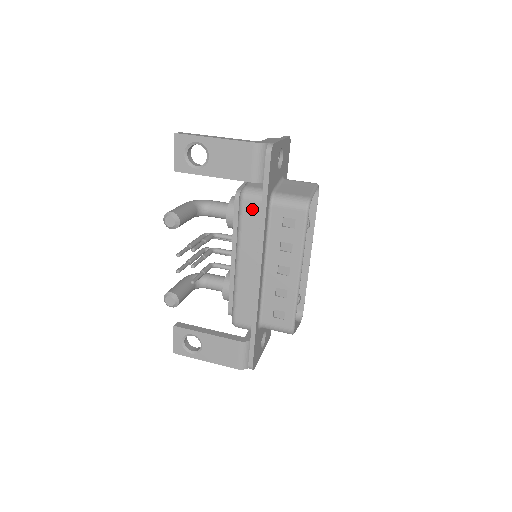
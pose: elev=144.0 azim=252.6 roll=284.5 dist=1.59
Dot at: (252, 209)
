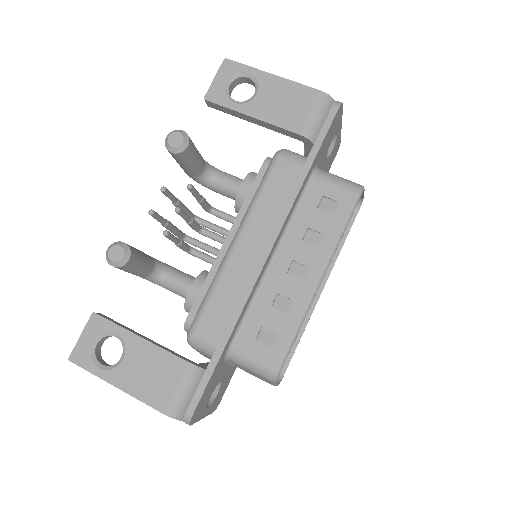
Dot at: (286, 172)
